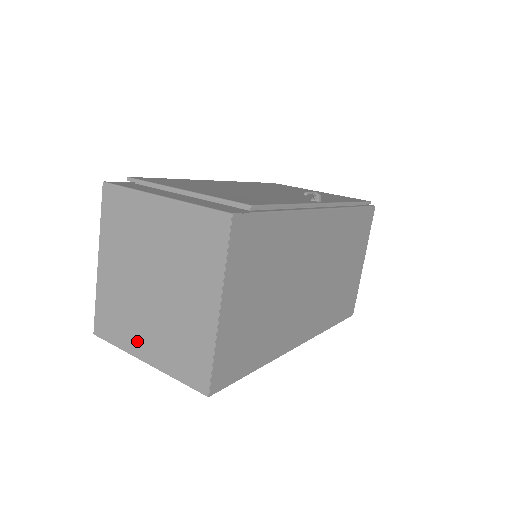
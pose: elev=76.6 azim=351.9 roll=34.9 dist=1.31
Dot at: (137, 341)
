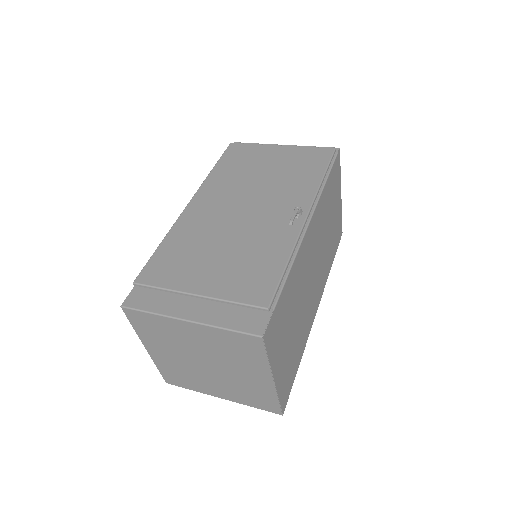
Dot at: (208, 389)
